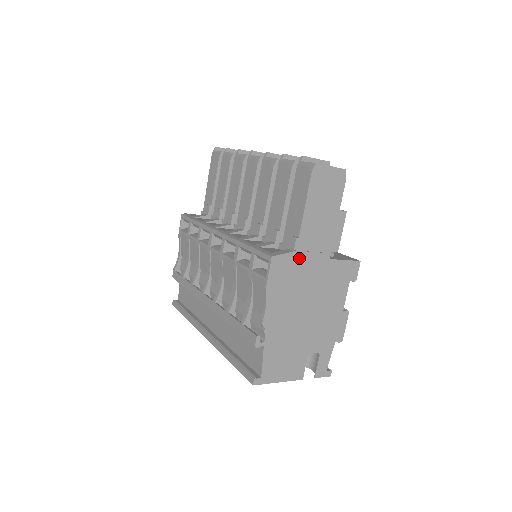
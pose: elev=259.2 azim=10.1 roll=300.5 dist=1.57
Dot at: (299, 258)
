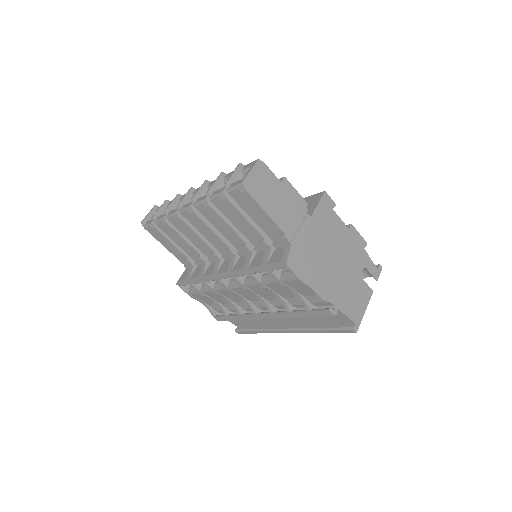
Dot at: (298, 242)
